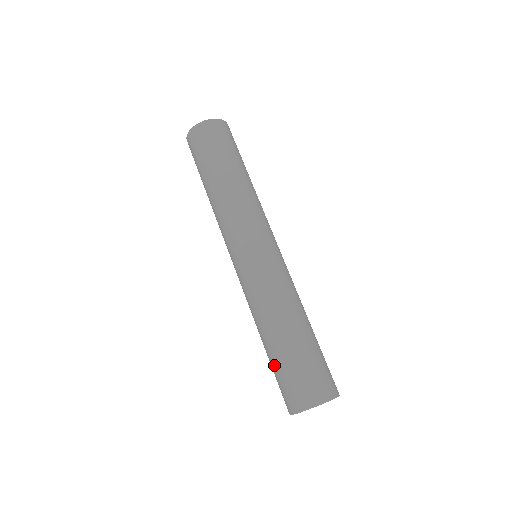
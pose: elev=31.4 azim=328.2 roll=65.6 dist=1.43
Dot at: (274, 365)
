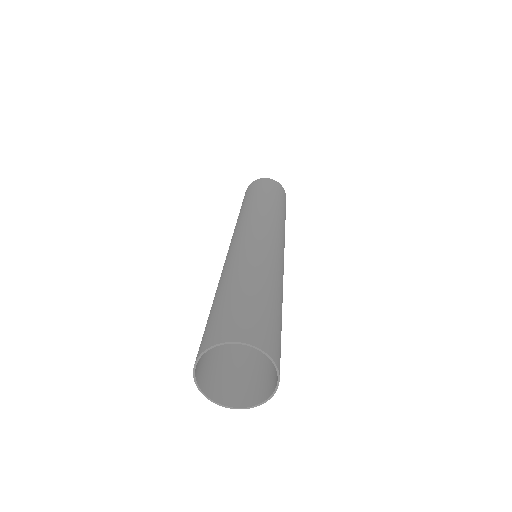
Dot at: (214, 307)
